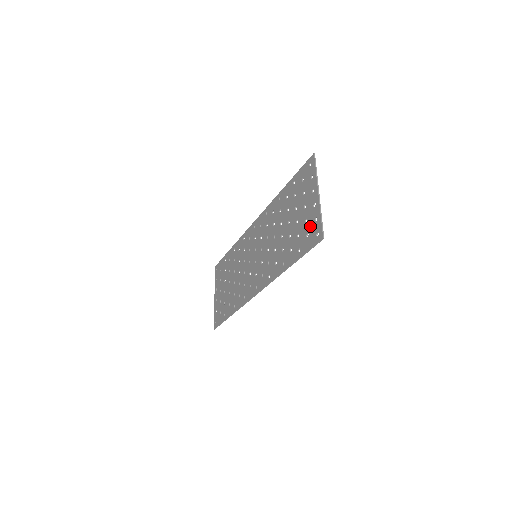
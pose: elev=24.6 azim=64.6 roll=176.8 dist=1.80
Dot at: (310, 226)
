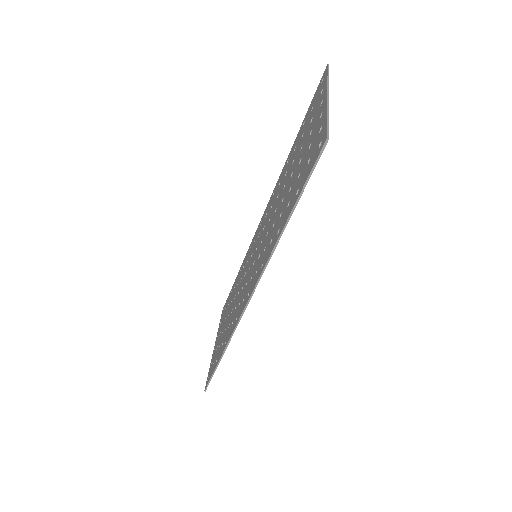
Dot at: (313, 145)
